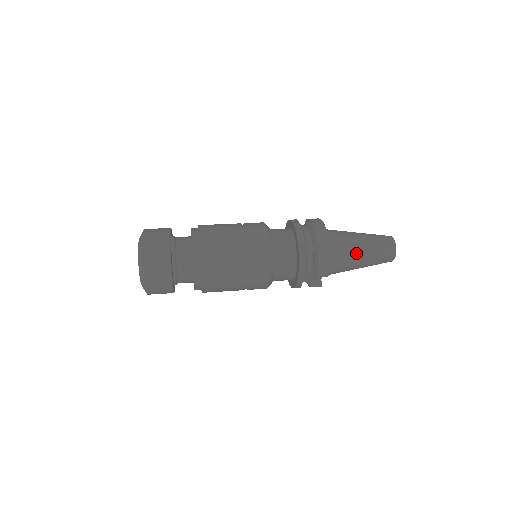
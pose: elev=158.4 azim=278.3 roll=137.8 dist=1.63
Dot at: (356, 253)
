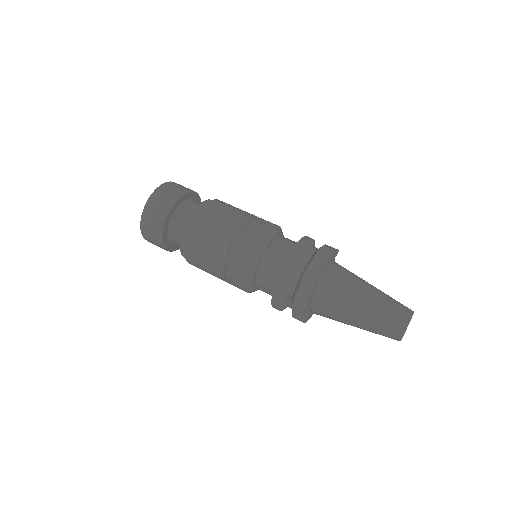
Dot at: (353, 303)
